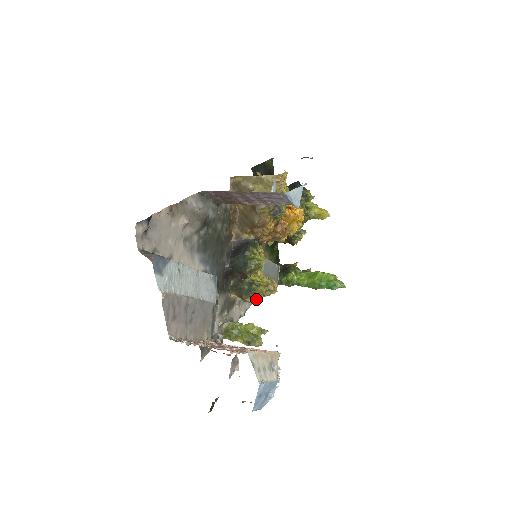
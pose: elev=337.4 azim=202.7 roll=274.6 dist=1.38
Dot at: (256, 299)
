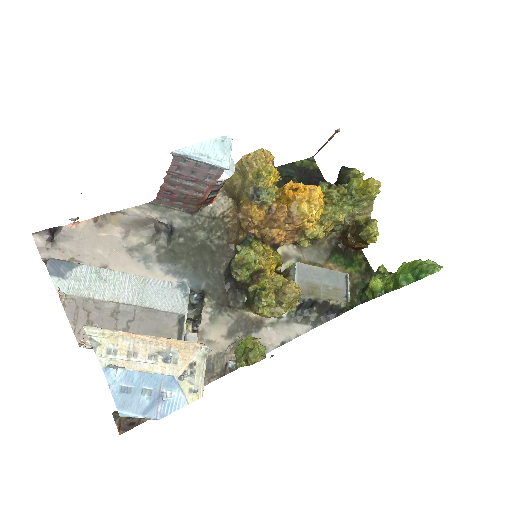
Dot at: (278, 311)
